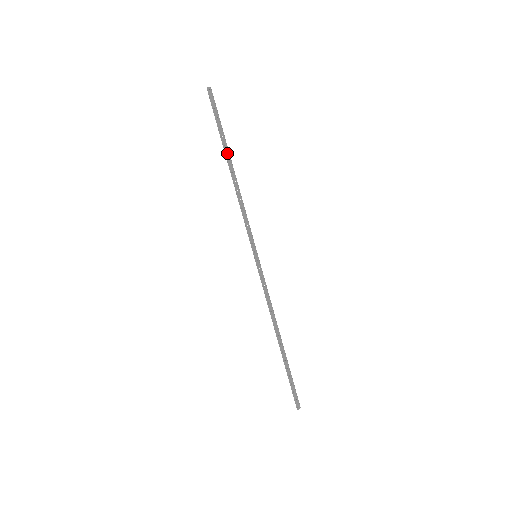
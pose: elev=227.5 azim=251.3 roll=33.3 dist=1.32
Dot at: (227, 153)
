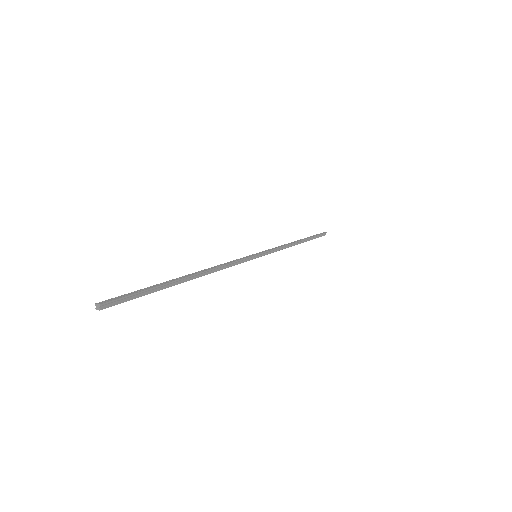
Dot at: (177, 284)
